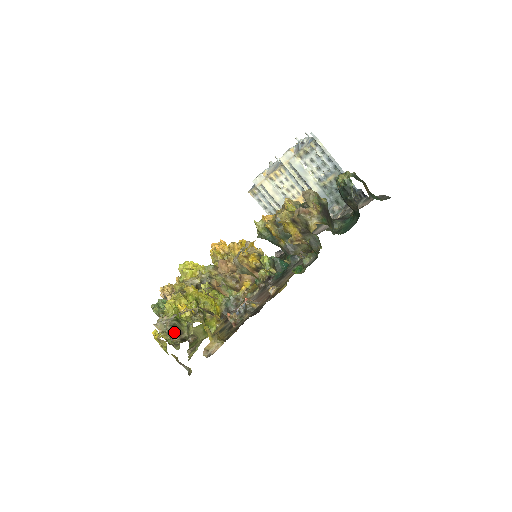
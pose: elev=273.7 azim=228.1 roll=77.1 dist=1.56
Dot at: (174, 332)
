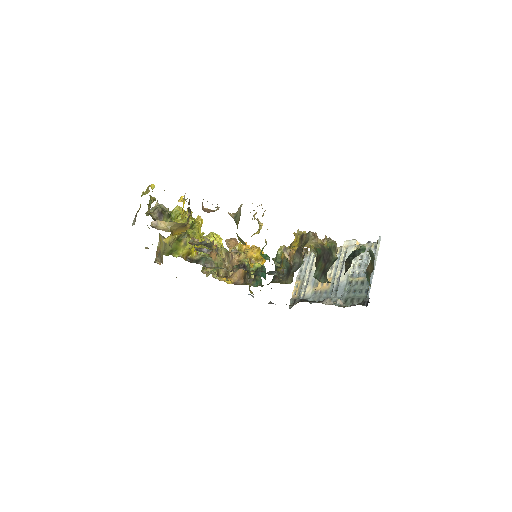
Dot at: (159, 212)
